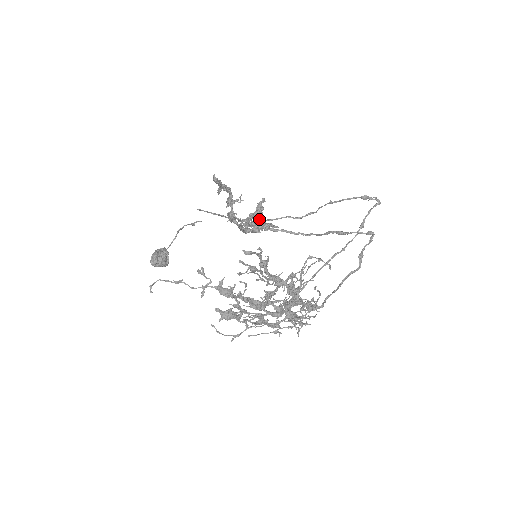
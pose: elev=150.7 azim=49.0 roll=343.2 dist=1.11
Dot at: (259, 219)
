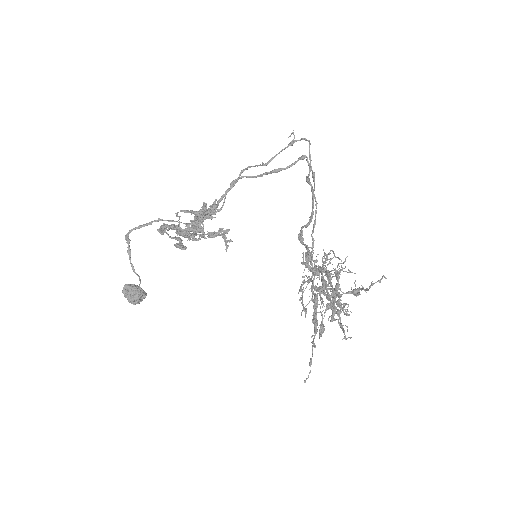
Dot at: (207, 215)
